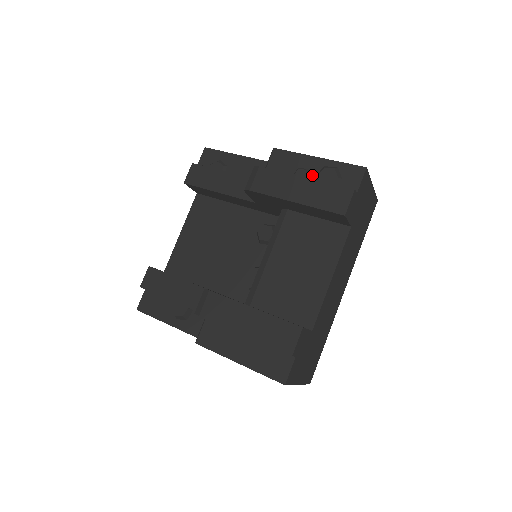
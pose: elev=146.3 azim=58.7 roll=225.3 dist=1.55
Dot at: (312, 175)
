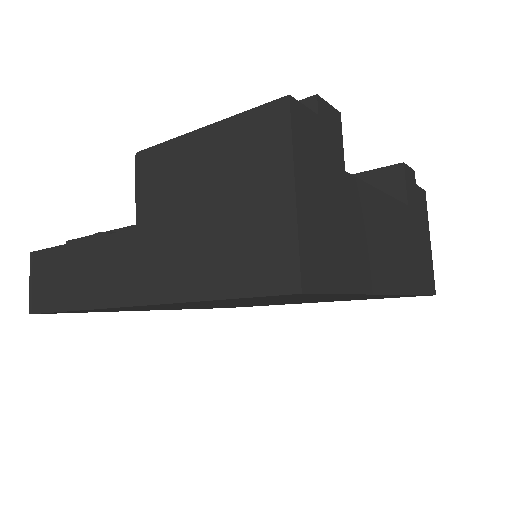
Dot at: occluded
